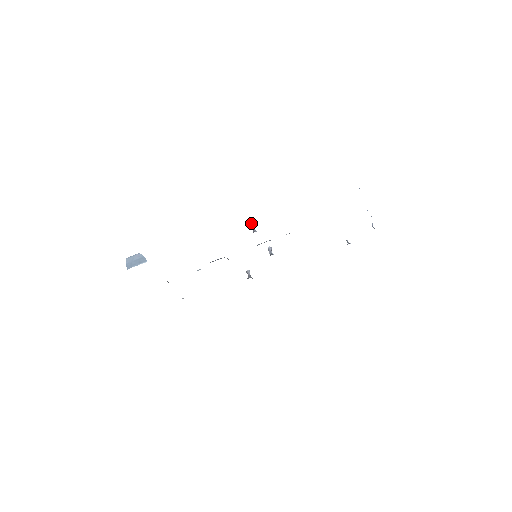
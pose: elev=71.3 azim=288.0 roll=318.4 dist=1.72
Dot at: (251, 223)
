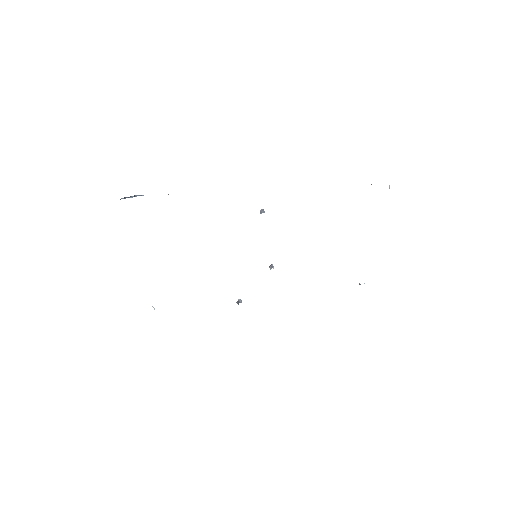
Dot at: (261, 209)
